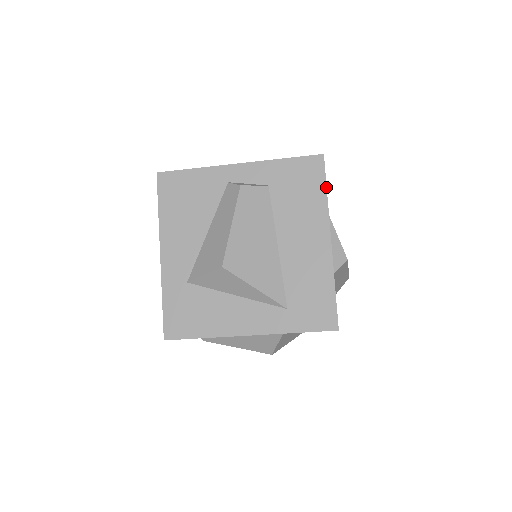
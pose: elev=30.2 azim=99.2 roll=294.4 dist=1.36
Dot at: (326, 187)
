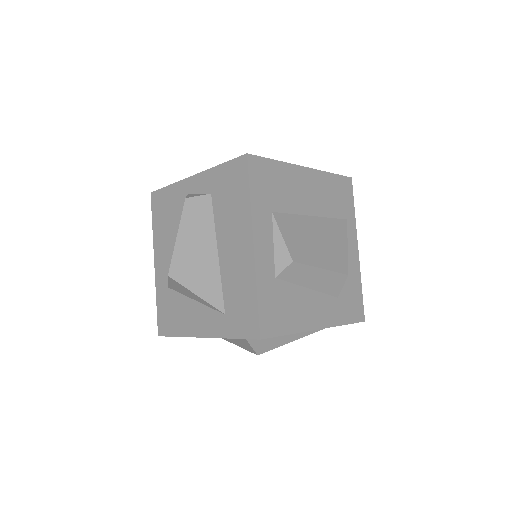
Dot at: (249, 189)
